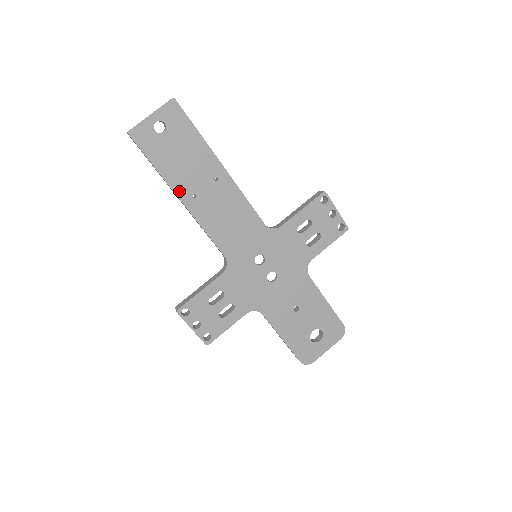
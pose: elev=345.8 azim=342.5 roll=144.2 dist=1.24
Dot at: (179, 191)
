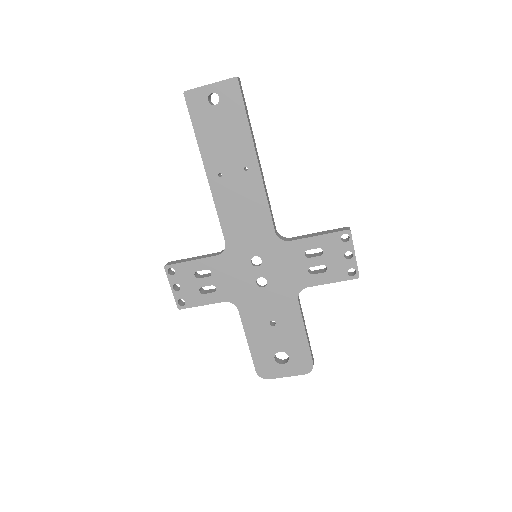
Dot at: (208, 164)
